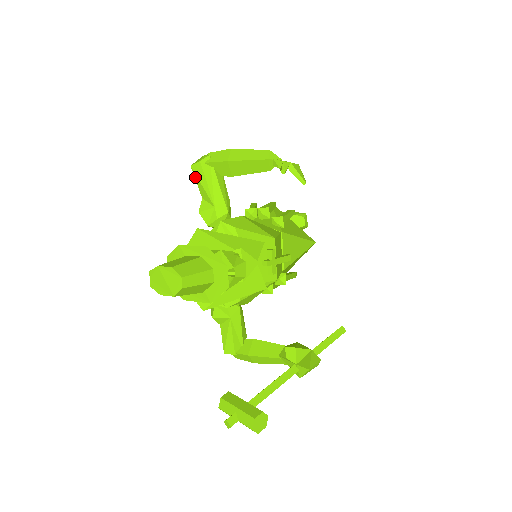
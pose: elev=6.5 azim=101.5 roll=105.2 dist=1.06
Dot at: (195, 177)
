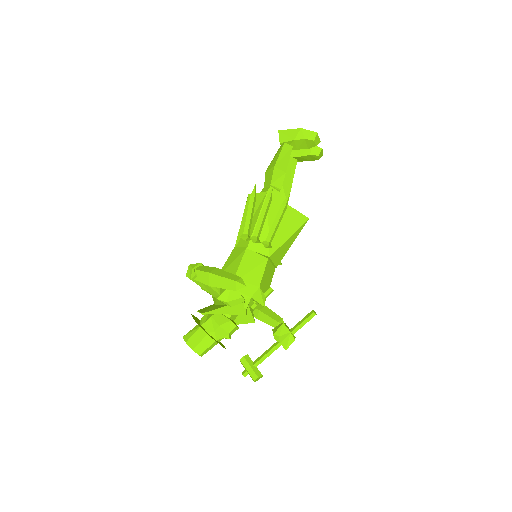
Dot at: occluded
